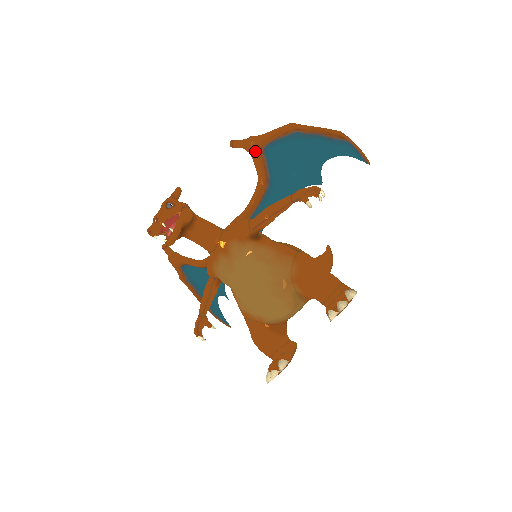
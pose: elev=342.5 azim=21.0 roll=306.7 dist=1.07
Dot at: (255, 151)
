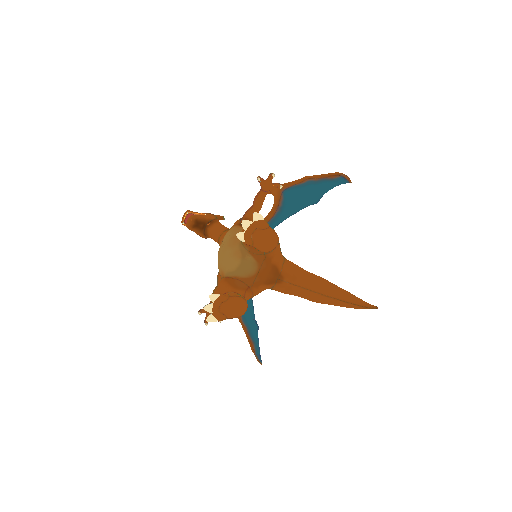
Dot at: (275, 192)
